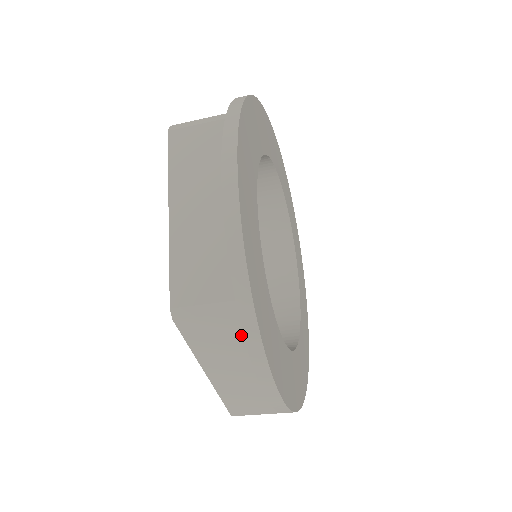
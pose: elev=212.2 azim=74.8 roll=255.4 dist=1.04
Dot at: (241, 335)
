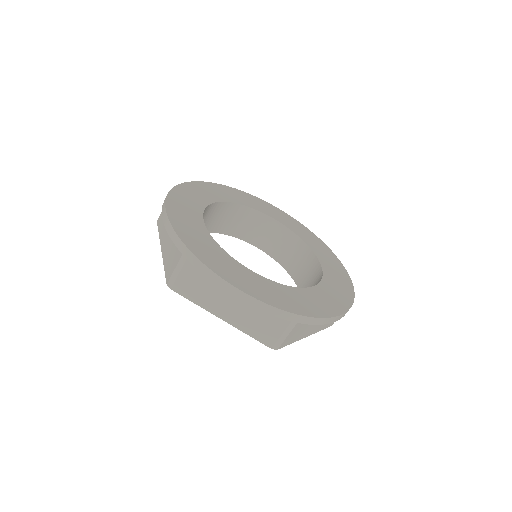
Dot at: occluded
